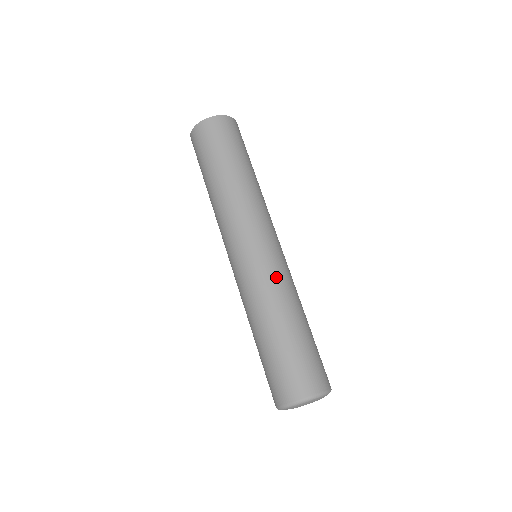
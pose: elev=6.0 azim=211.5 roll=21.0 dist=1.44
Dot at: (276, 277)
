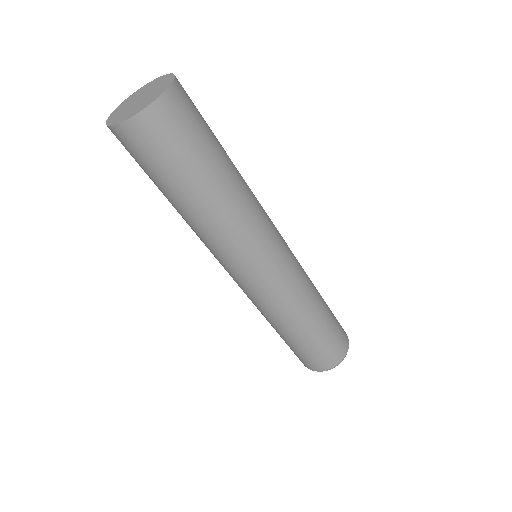
Dot at: (295, 288)
